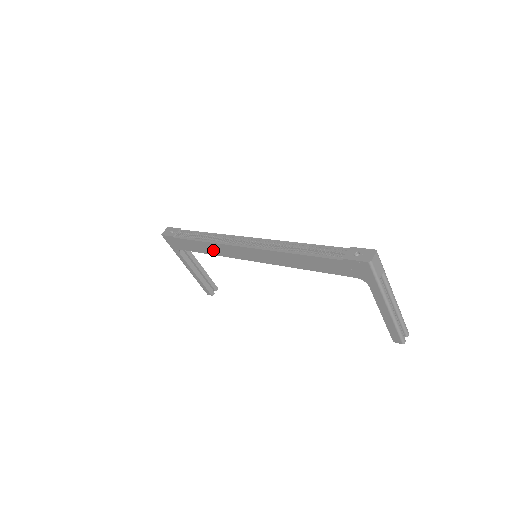
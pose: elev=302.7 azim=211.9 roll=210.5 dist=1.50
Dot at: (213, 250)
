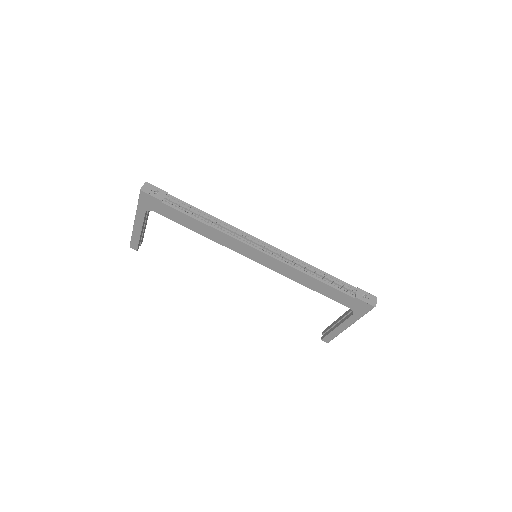
Dot at: (210, 234)
